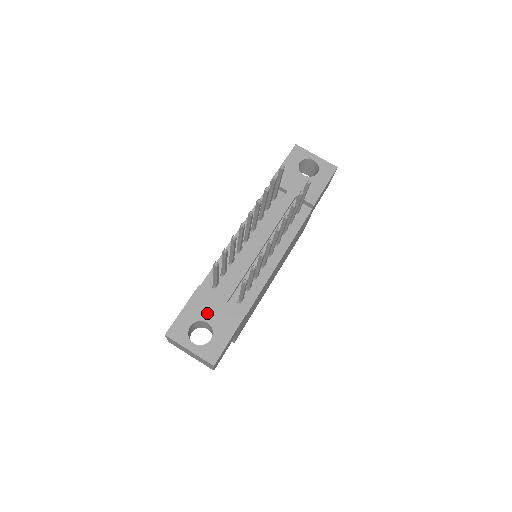
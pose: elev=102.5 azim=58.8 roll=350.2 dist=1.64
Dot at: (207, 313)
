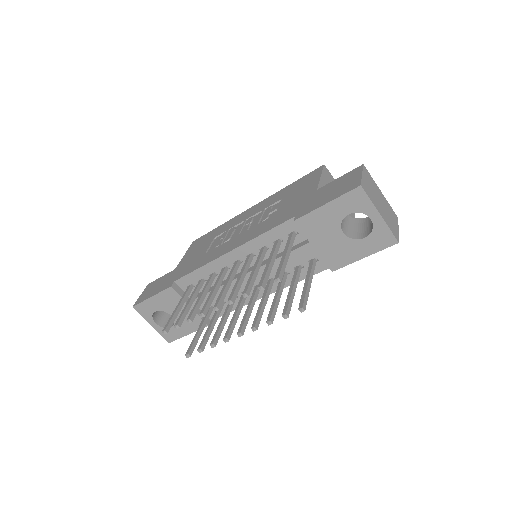
Dot at: (173, 310)
